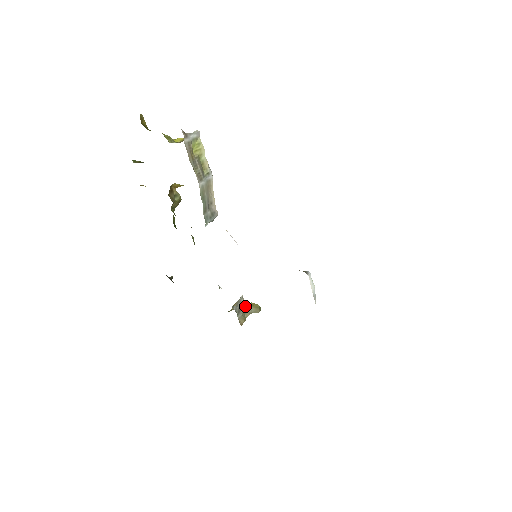
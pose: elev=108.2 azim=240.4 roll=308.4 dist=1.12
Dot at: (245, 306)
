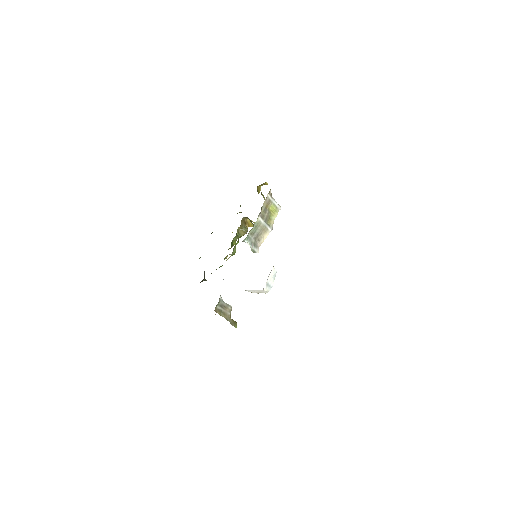
Dot at: (228, 314)
